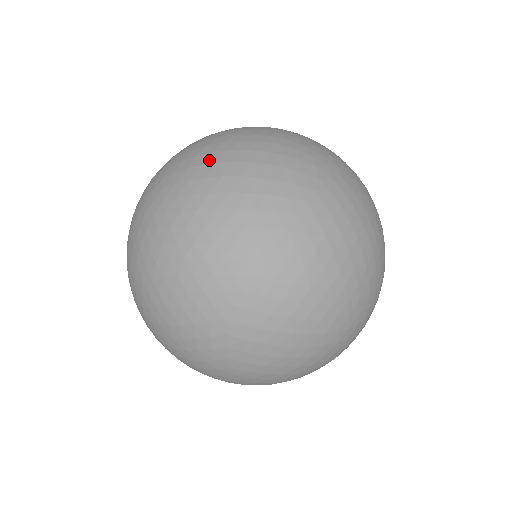
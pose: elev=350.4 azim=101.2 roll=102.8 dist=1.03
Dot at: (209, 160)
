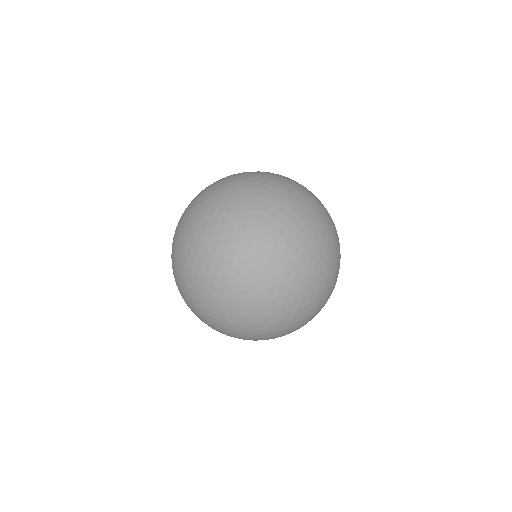
Dot at: (265, 306)
